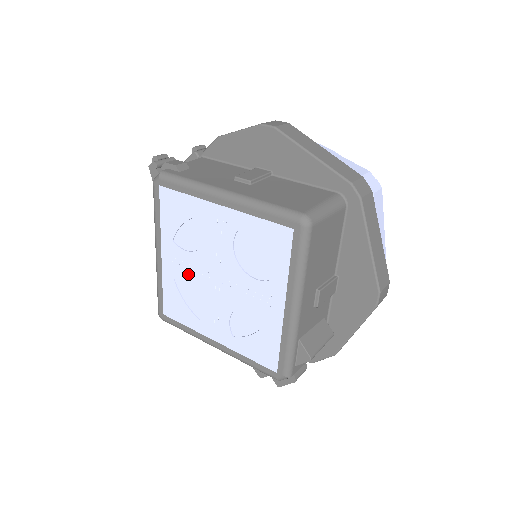
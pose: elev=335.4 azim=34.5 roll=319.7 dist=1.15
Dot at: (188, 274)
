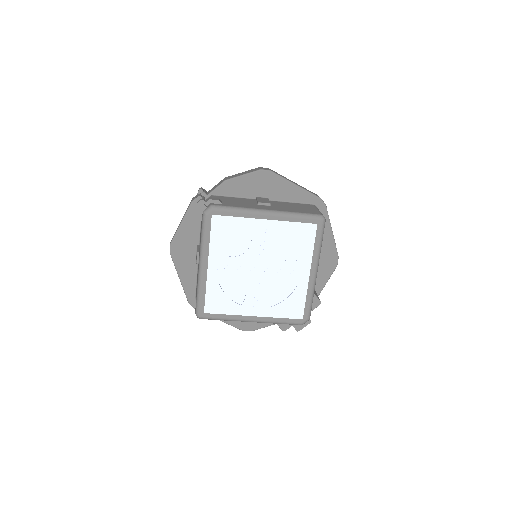
Dot at: (233, 273)
